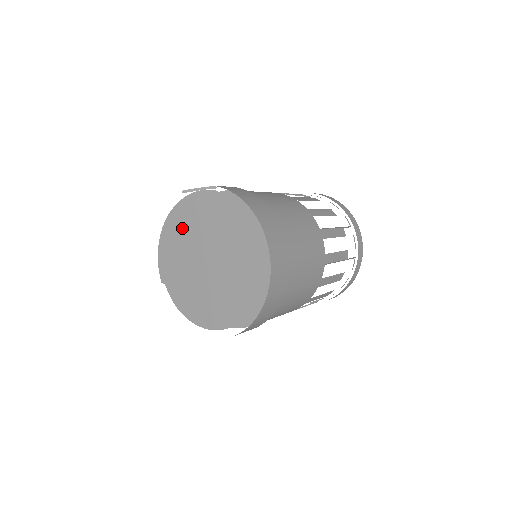
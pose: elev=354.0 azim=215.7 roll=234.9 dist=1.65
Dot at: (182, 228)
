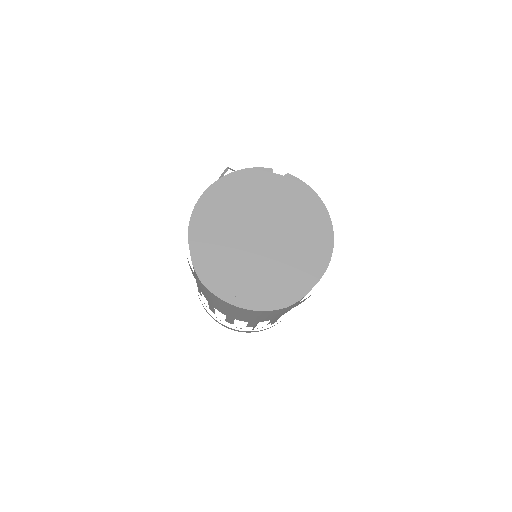
Dot at: (227, 202)
